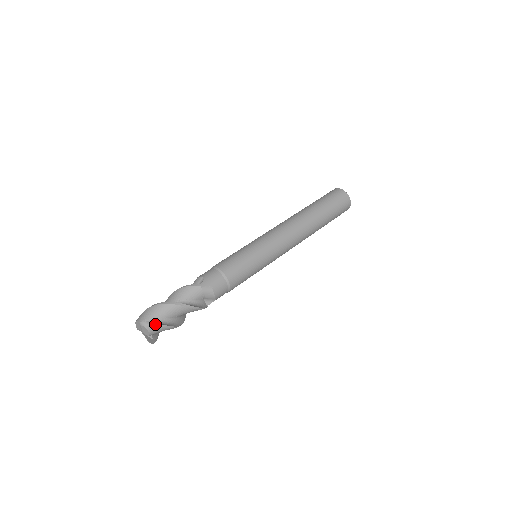
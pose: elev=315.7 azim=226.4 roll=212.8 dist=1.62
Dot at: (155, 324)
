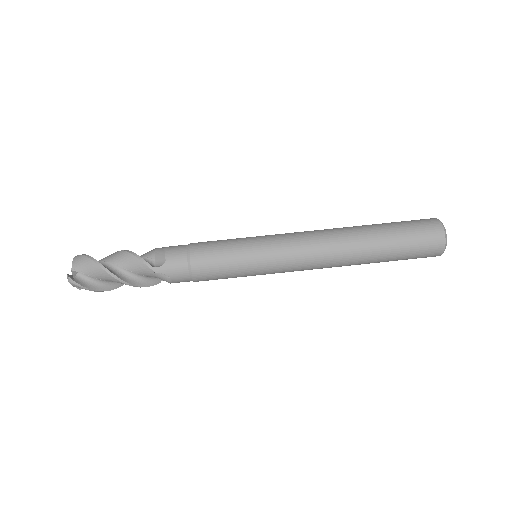
Dot at: (81, 286)
